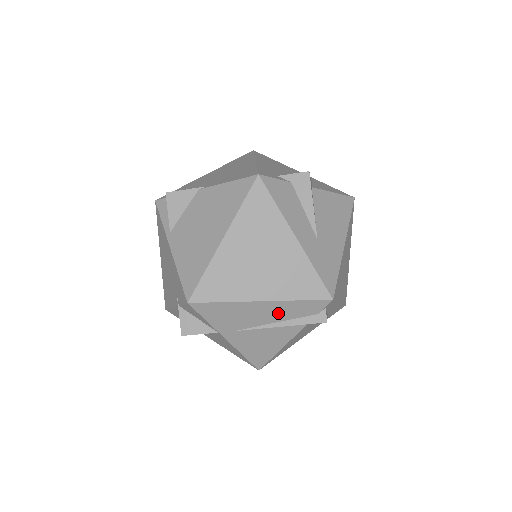
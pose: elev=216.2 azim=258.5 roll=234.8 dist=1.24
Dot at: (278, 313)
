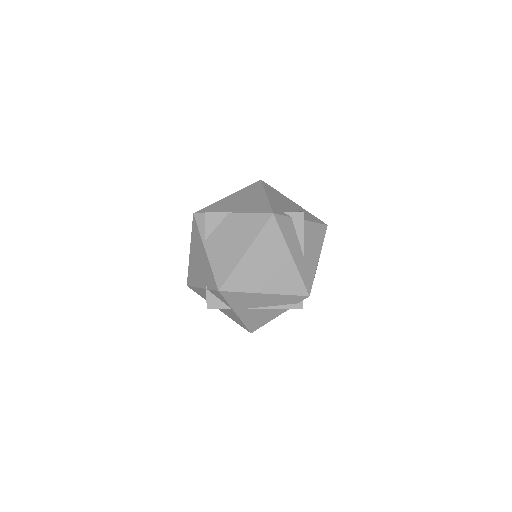
Dot at: (274, 301)
